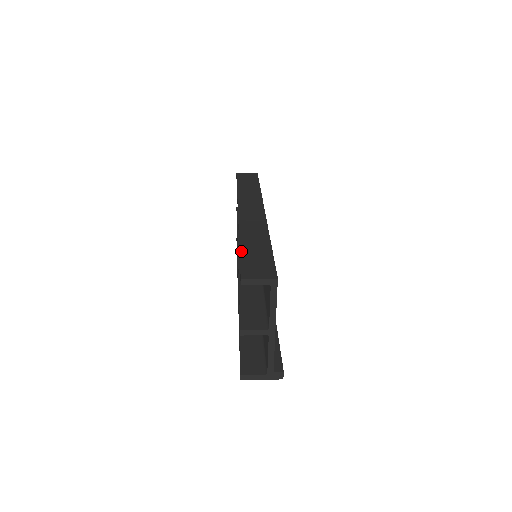
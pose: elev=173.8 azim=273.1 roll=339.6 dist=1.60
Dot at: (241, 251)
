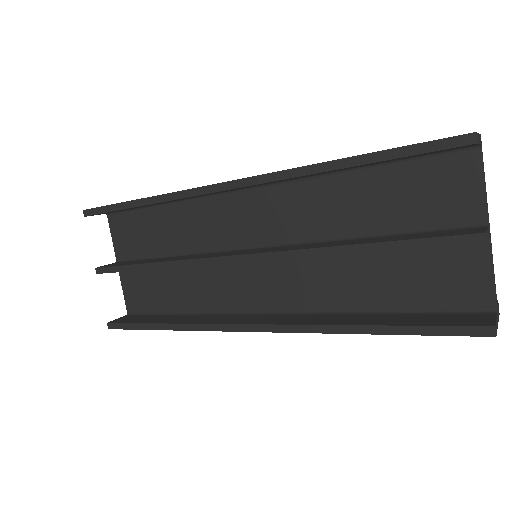
Dot at: occluded
